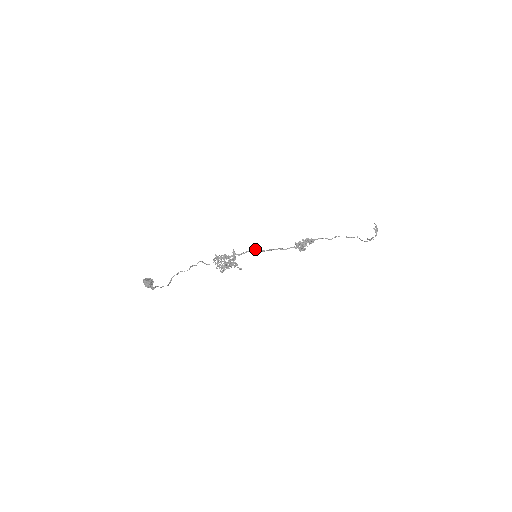
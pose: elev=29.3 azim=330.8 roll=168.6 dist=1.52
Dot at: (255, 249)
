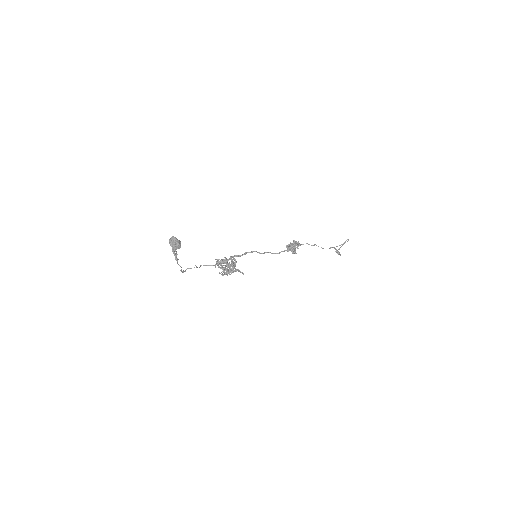
Dot at: (253, 251)
